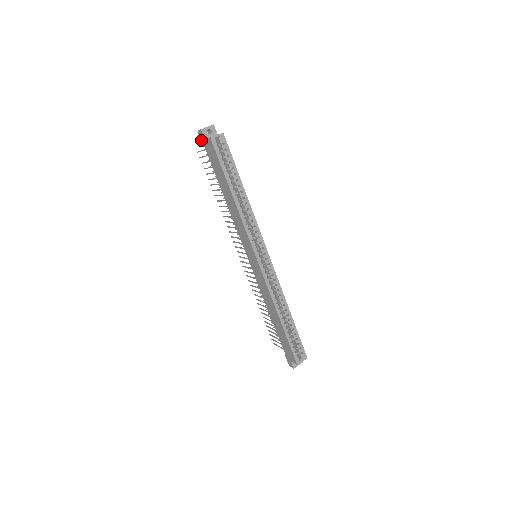
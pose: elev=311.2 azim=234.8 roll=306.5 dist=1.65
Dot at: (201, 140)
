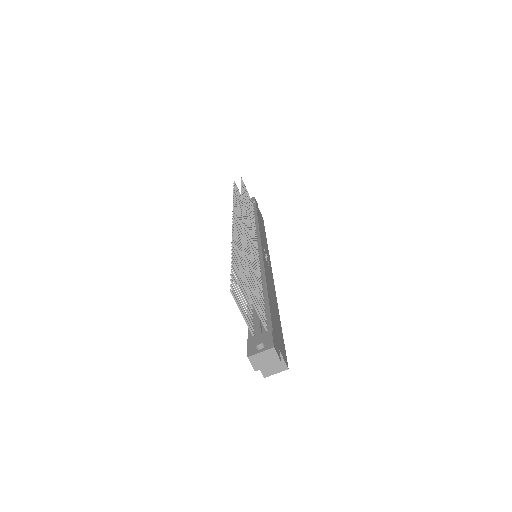
Dot at: (247, 347)
